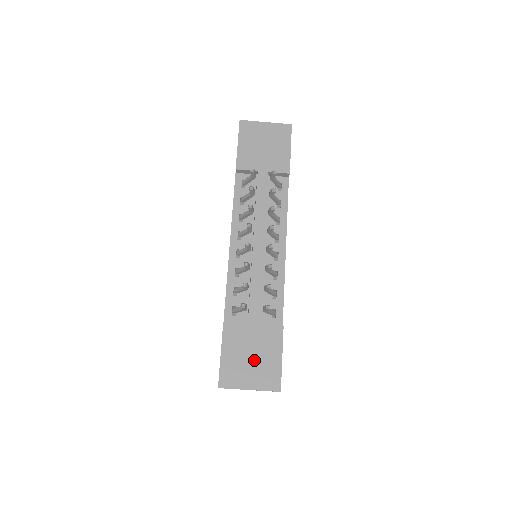
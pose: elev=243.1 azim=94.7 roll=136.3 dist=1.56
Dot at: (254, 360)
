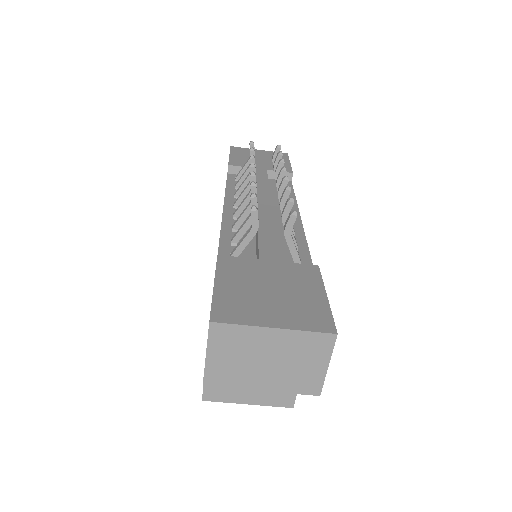
Dot at: (276, 294)
